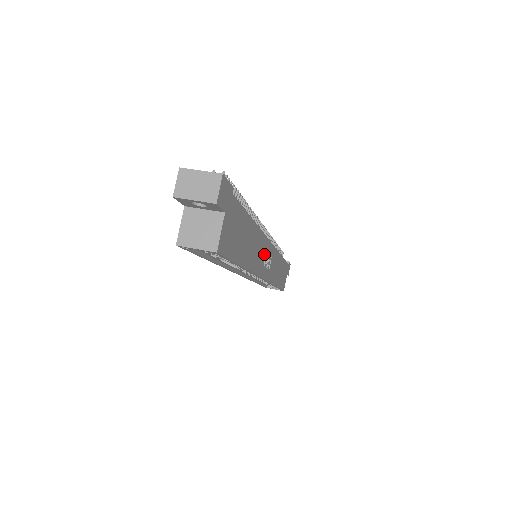
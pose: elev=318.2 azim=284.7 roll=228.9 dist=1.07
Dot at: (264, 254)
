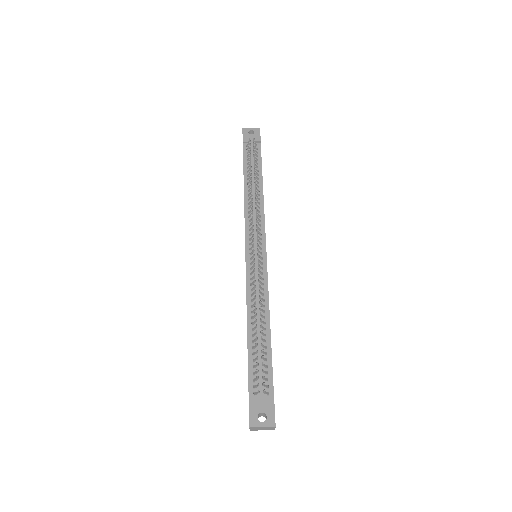
Dot at: occluded
